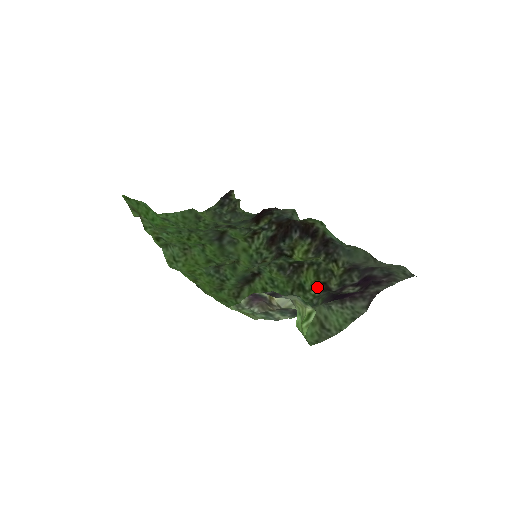
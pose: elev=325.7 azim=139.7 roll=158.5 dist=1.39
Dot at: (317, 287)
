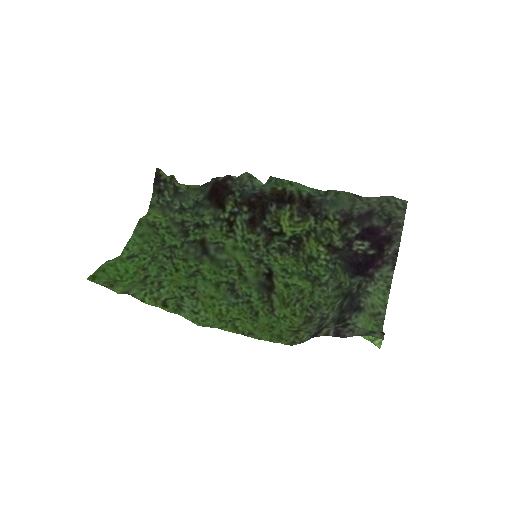
Dot at: (324, 251)
